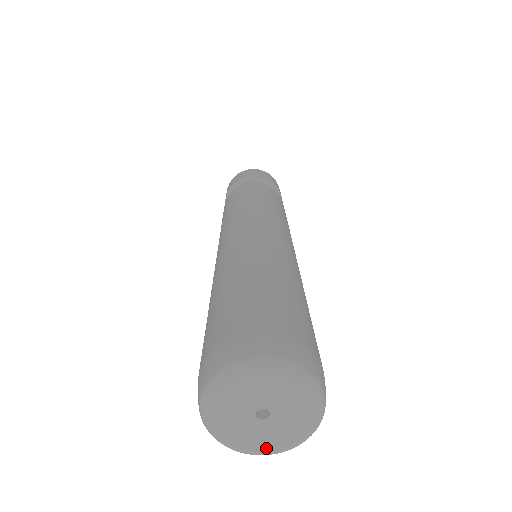
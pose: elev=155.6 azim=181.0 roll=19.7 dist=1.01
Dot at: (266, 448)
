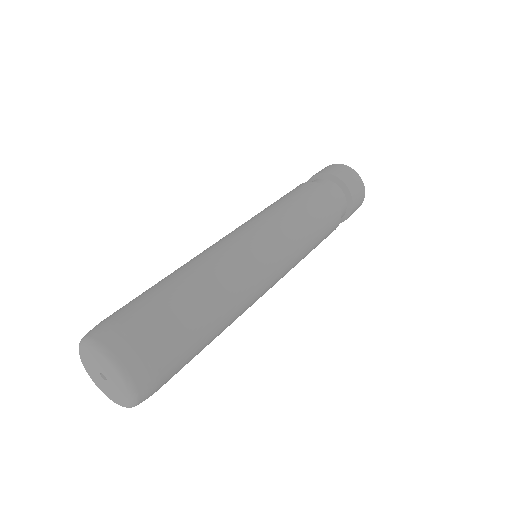
Dot at: (100, 388)
